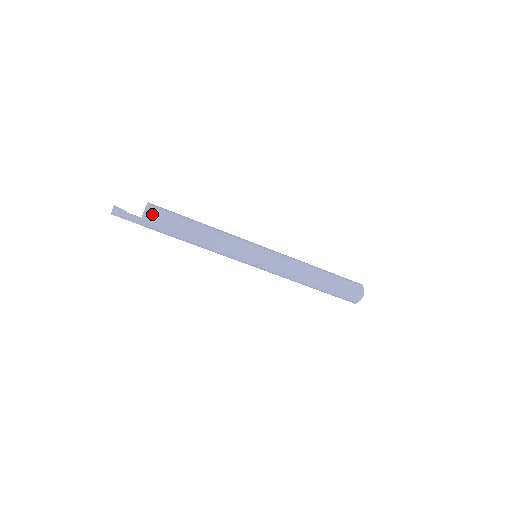
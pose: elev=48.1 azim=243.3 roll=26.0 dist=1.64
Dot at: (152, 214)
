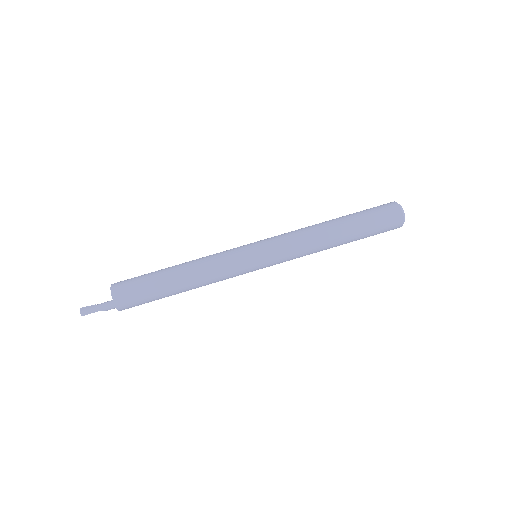
Dot at: (120, 282)
